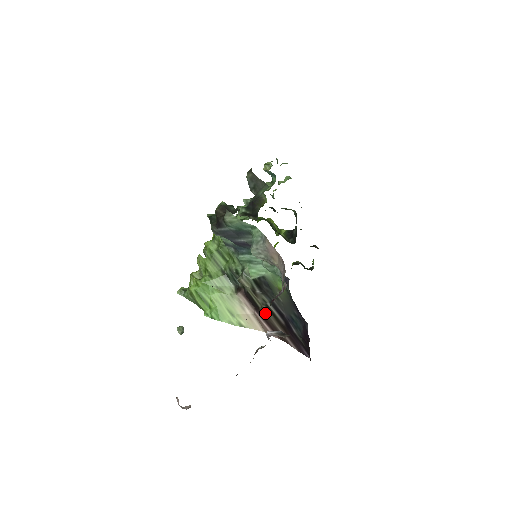
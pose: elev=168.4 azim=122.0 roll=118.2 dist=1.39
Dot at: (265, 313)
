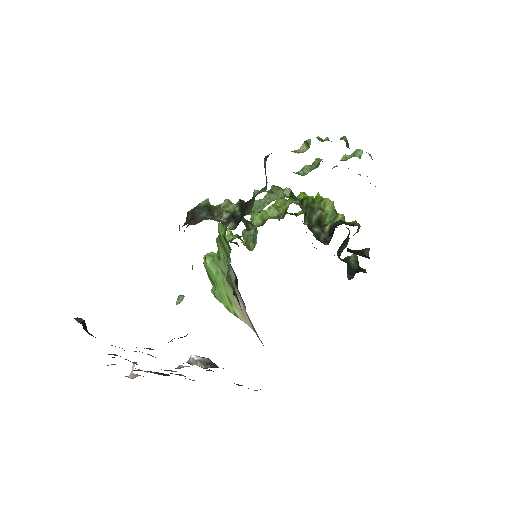
Dot at: occluded
